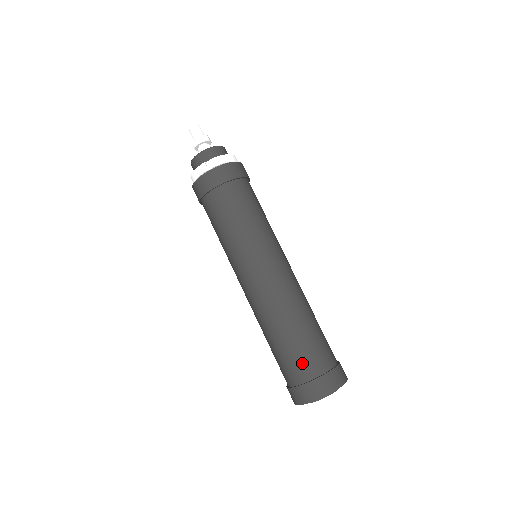
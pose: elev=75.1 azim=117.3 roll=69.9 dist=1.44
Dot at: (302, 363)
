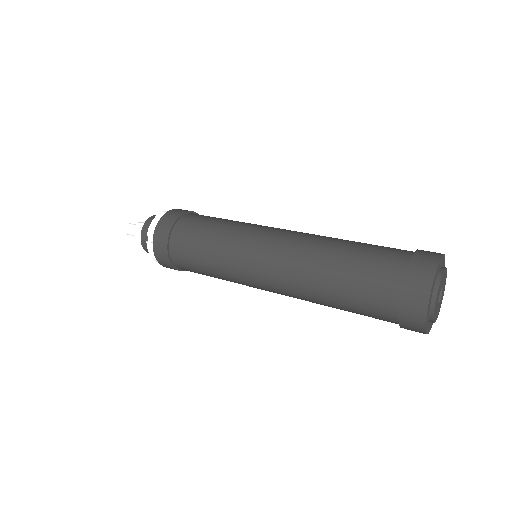
Dot at: (375, 292)
